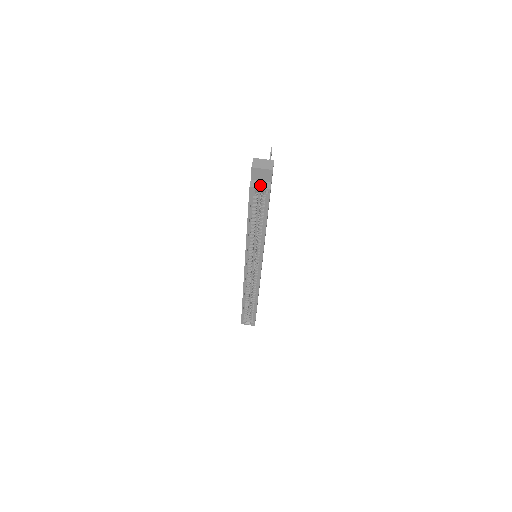
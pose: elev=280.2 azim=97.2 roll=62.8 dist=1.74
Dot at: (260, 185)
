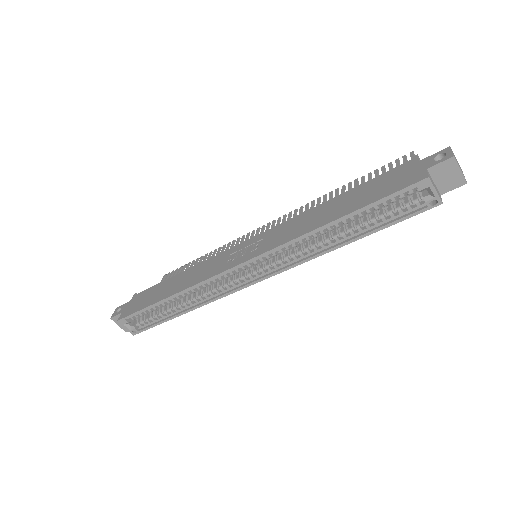
Dot at: (435, 186)
